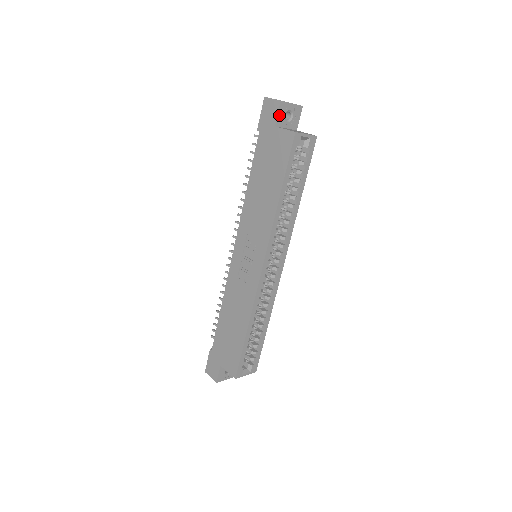
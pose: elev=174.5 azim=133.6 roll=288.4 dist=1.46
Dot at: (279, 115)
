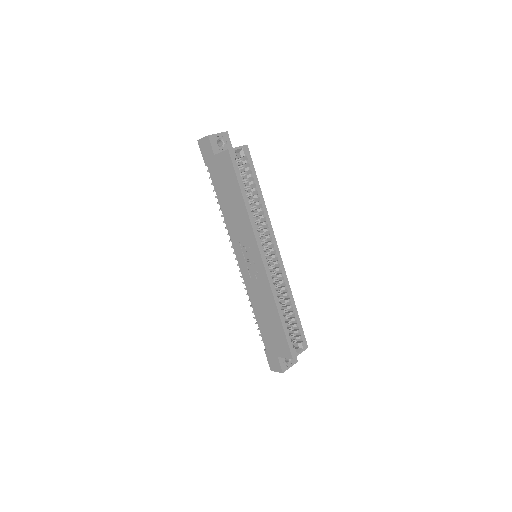
Dot at: (213, 146)
